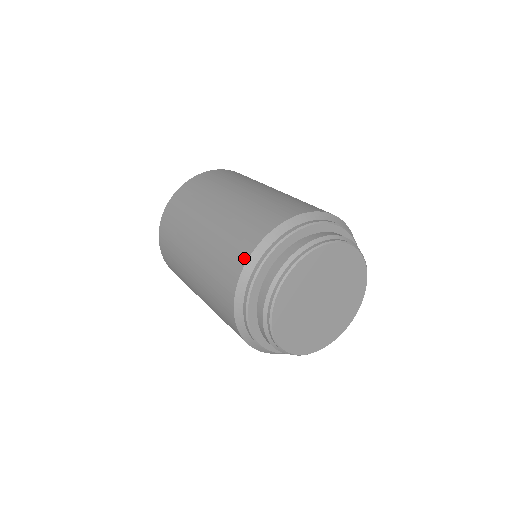
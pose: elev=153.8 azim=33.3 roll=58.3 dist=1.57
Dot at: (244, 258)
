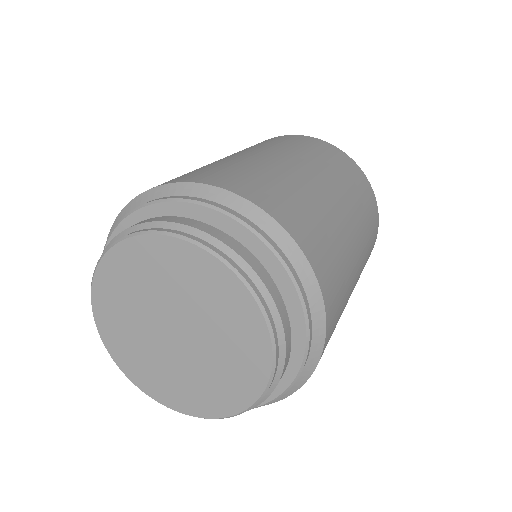
Dot at: (188, 179)
